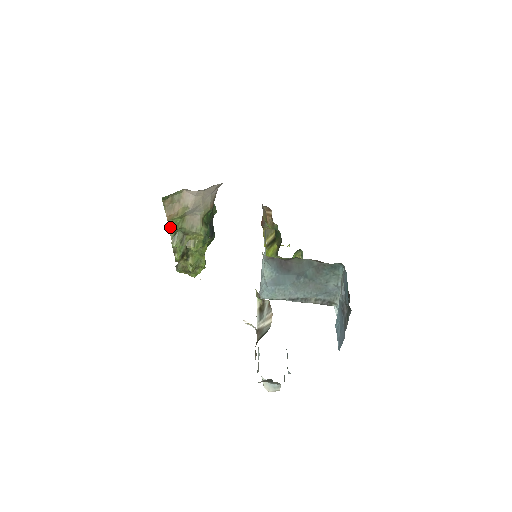
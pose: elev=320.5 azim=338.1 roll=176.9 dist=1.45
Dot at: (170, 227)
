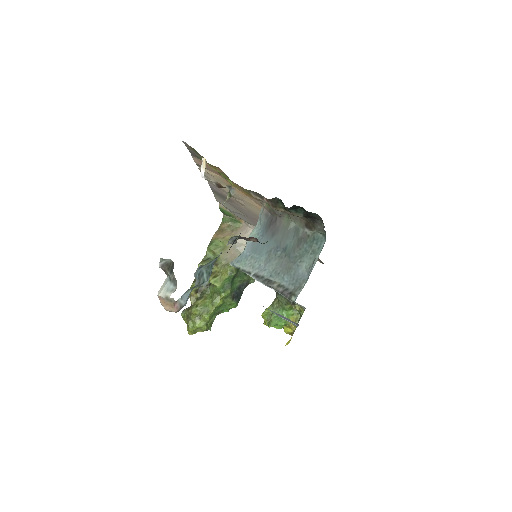
Dot at: (210, 244)
